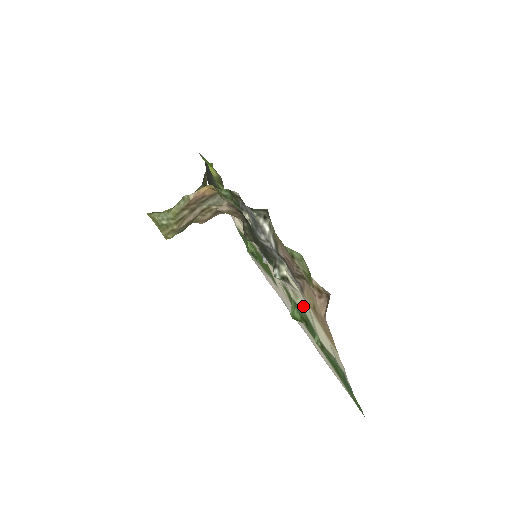
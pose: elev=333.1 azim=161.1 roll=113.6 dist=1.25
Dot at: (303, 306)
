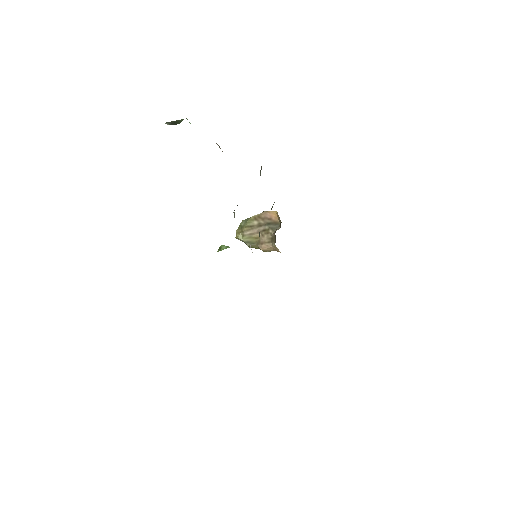
Dot at: occluded
